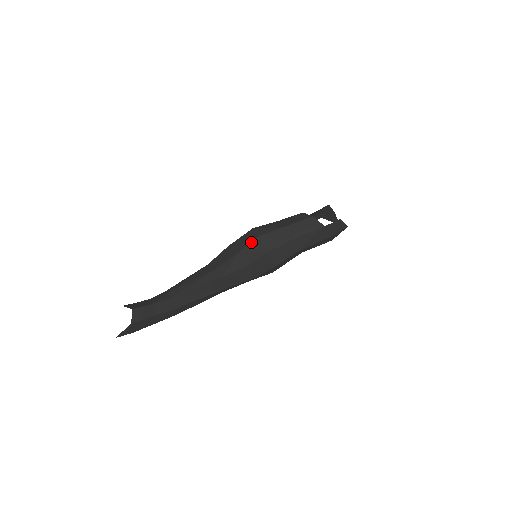
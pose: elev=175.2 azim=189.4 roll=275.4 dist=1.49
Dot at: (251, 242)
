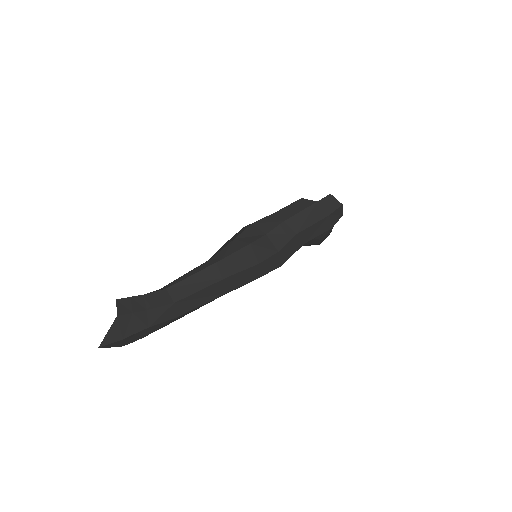
Dot at: (244, 230)
